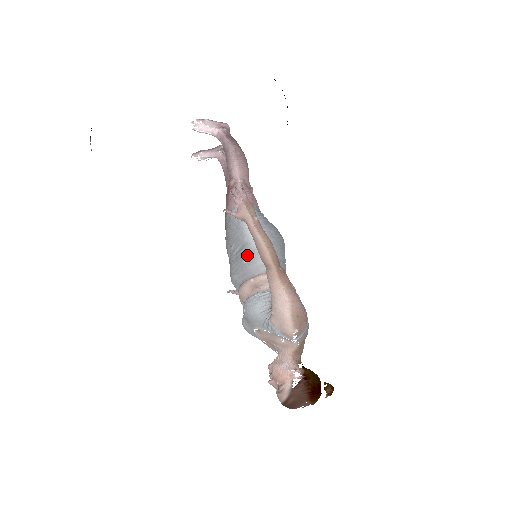
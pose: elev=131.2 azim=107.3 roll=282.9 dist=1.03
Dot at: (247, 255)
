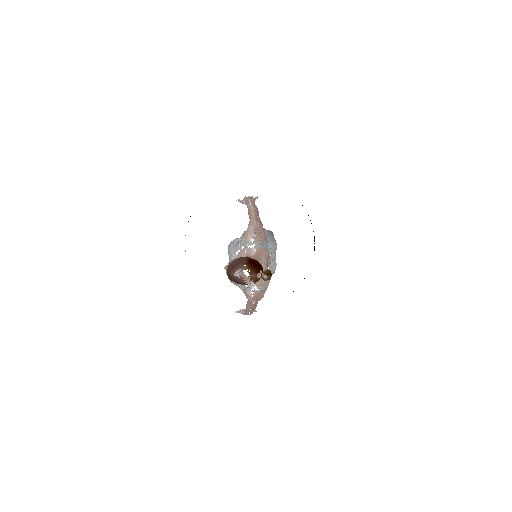
Dot at: occluded
